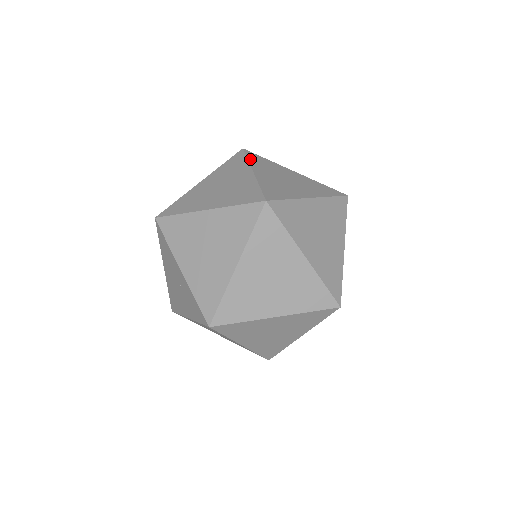
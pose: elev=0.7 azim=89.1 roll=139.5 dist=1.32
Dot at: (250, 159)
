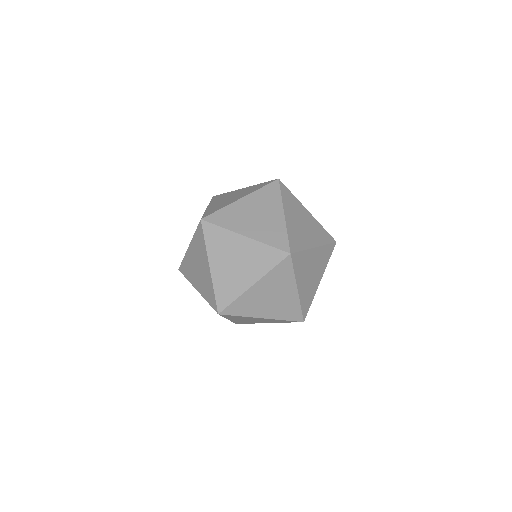
Dot at: (207, 241)
